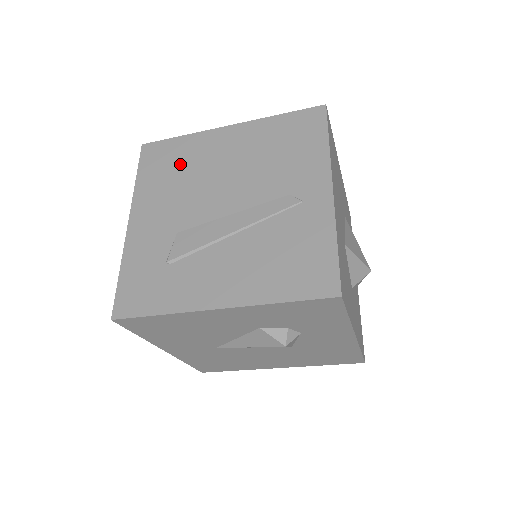
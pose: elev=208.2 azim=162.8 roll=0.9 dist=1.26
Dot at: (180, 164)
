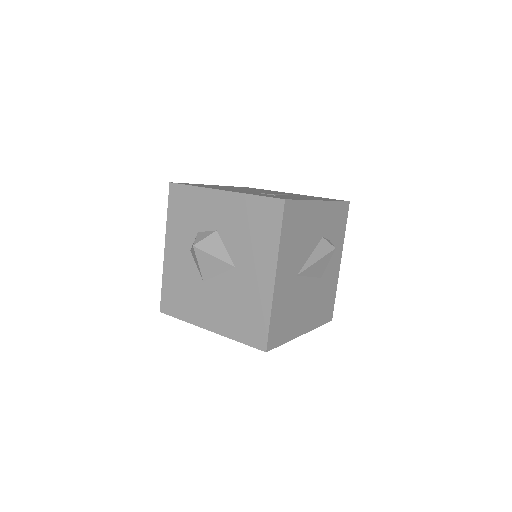
Dot at: (212, 186)
